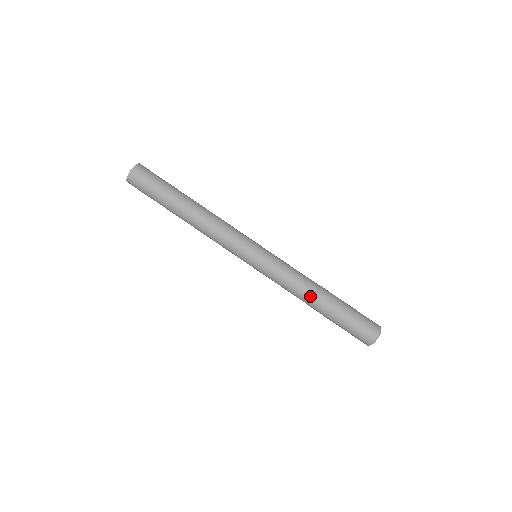
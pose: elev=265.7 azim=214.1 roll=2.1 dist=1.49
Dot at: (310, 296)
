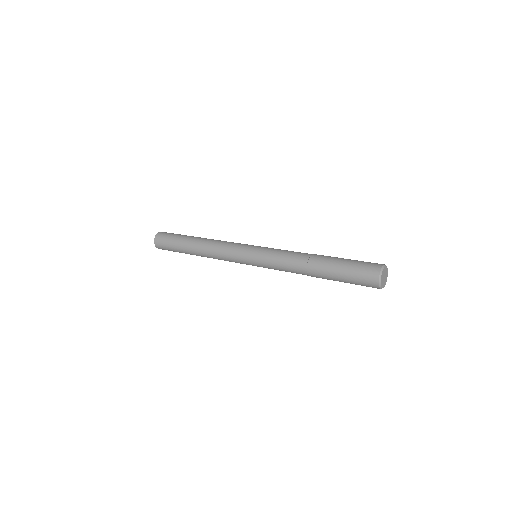
Dot at: (304, 270)
